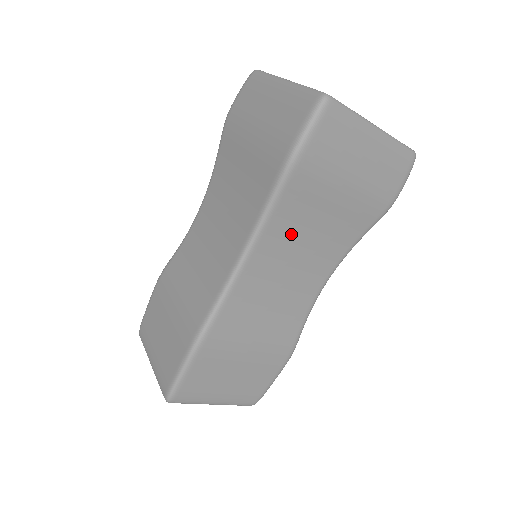
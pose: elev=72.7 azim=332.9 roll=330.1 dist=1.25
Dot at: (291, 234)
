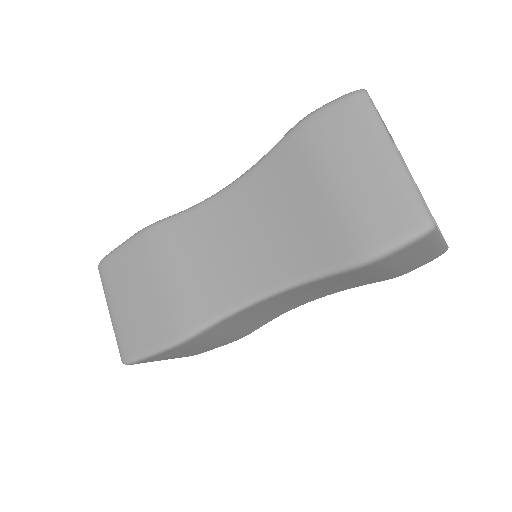
Dot at: (312, 288)
